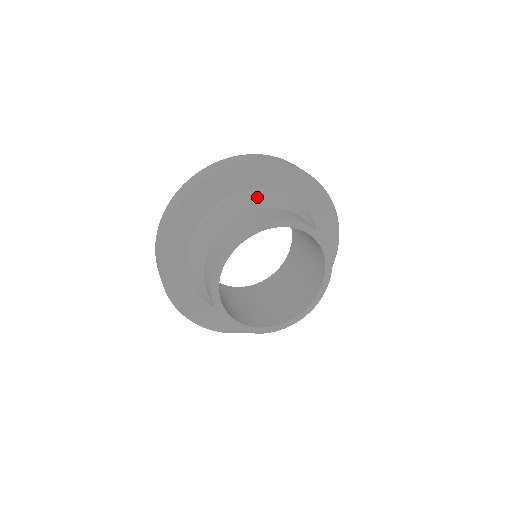
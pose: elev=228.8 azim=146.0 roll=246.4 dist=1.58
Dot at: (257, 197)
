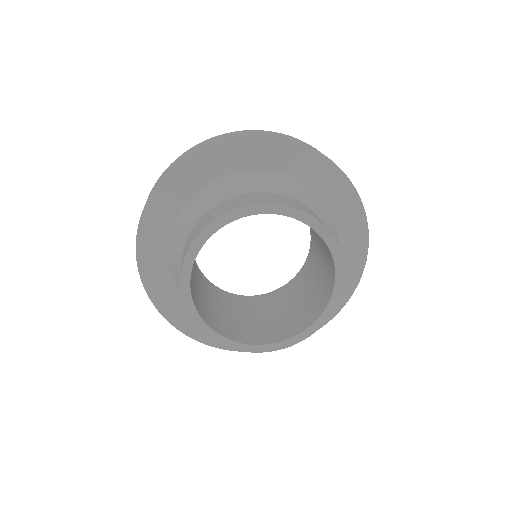
Dot at: (235, 183)
